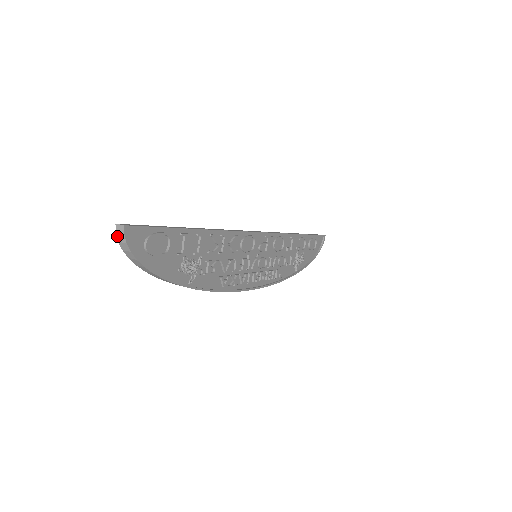
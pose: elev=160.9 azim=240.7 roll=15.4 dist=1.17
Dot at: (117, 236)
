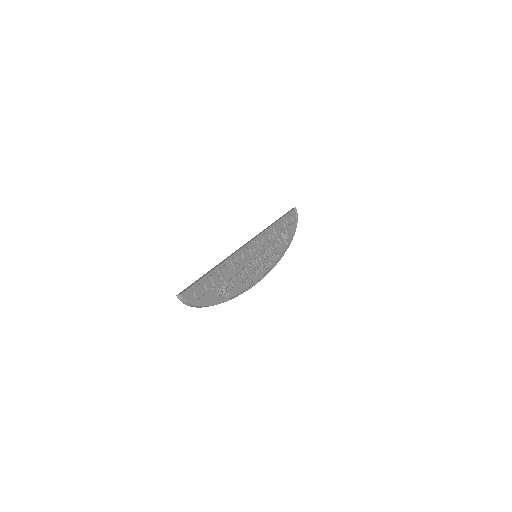
Dot at: occluded
